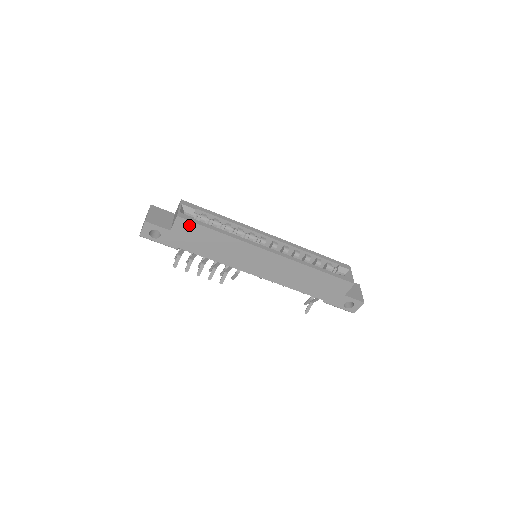
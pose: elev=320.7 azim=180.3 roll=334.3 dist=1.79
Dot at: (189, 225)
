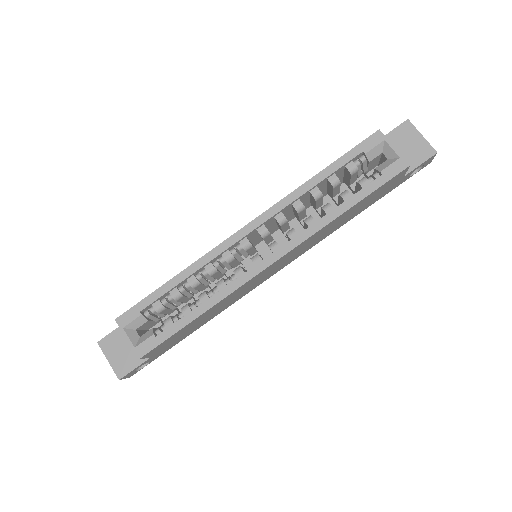
Dot at: (160, 346)
